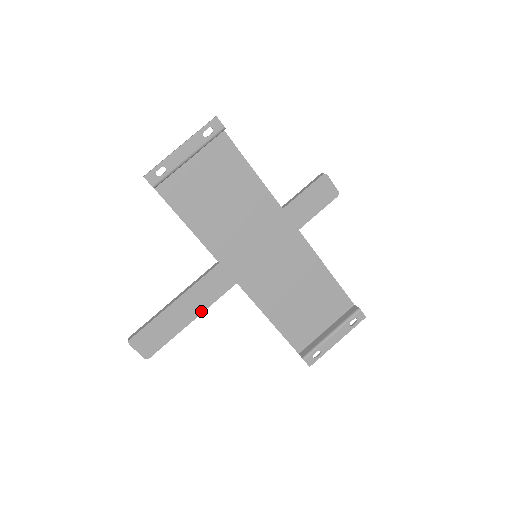
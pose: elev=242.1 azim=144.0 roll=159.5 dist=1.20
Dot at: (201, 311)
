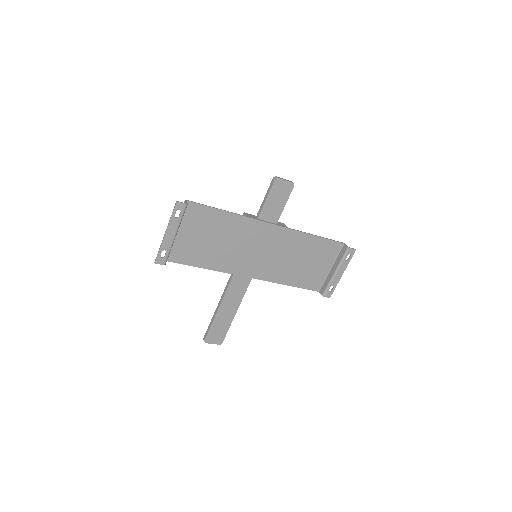
Dot at: (239, 304)
